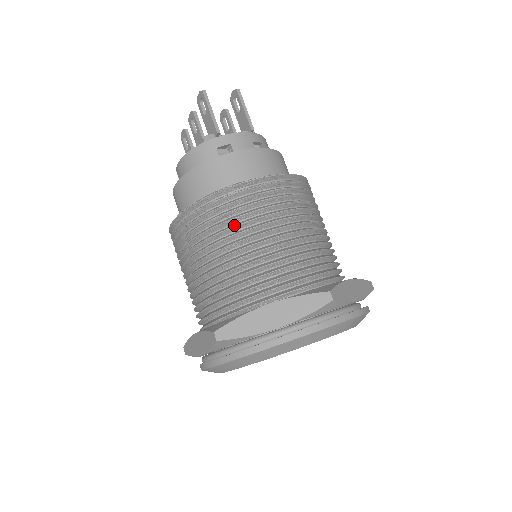
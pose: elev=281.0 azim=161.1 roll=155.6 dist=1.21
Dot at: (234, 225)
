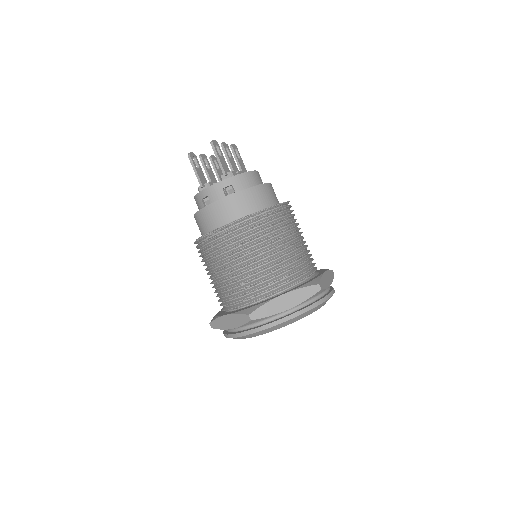
Dot at: (209, 262)
